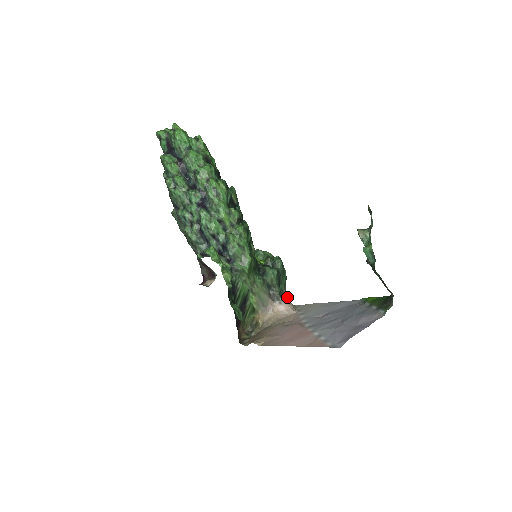
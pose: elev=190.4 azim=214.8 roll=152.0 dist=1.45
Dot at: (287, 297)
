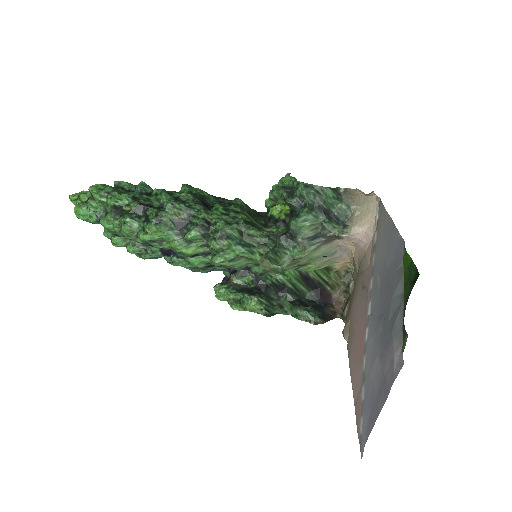
Dot at: (354, 210)
